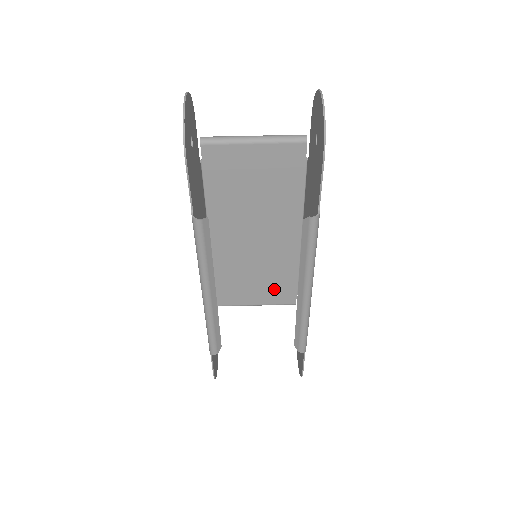
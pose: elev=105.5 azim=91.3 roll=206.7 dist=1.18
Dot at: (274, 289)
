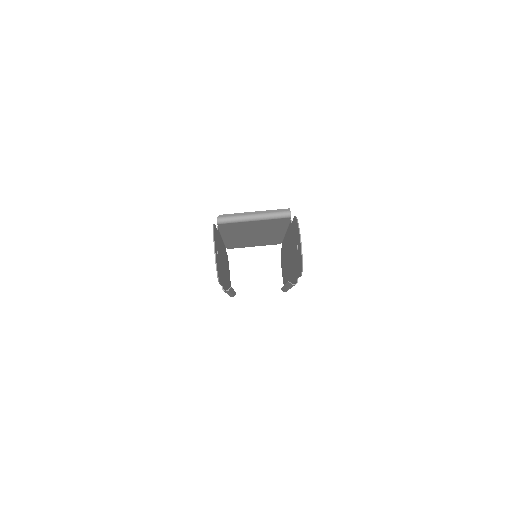
Dot at: (266, 243)
